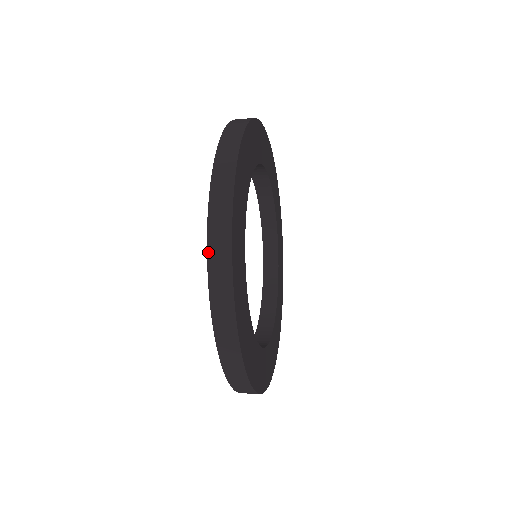
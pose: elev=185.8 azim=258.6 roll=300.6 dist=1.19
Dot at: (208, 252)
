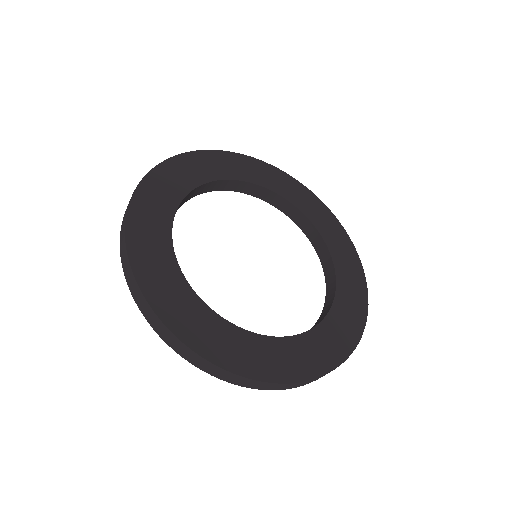
Dot at: occluded
